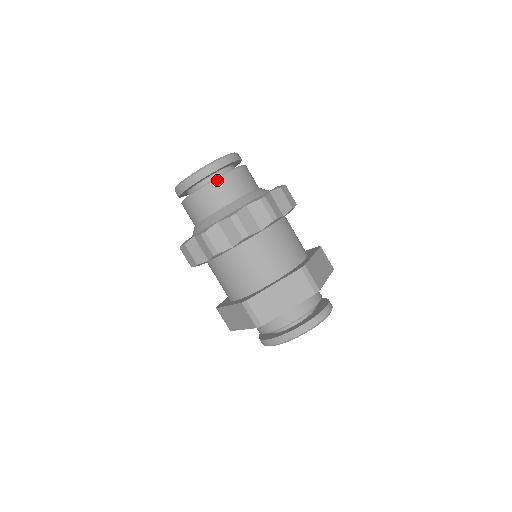
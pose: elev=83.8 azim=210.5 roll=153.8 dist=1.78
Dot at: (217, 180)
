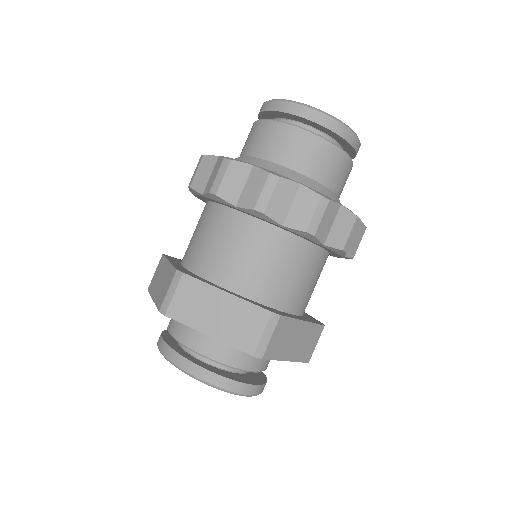
Dot at: (307, 133)
